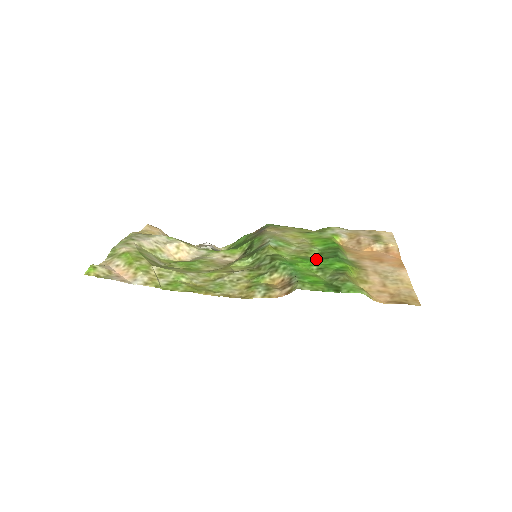
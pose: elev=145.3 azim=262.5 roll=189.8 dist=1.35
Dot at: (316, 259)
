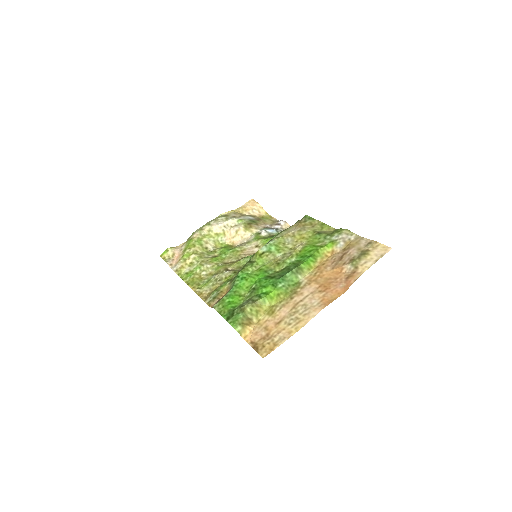
Dot at: (269, 275)
